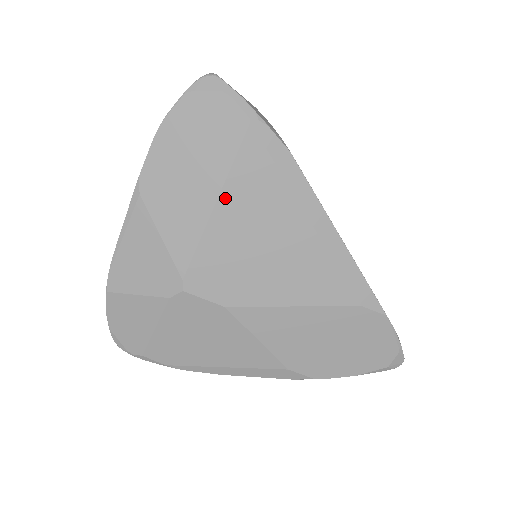
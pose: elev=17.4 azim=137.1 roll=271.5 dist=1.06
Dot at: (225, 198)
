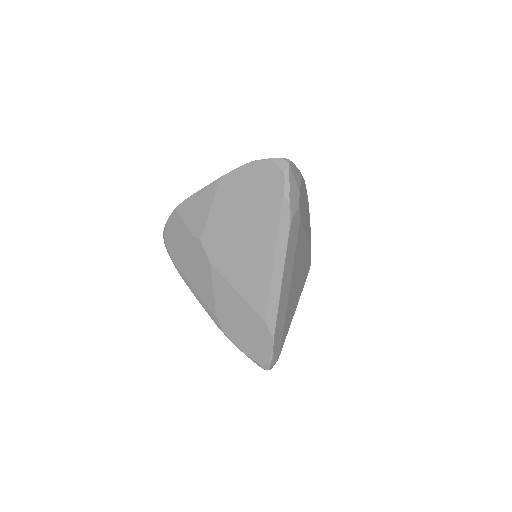
Dot at: (247, 218)
